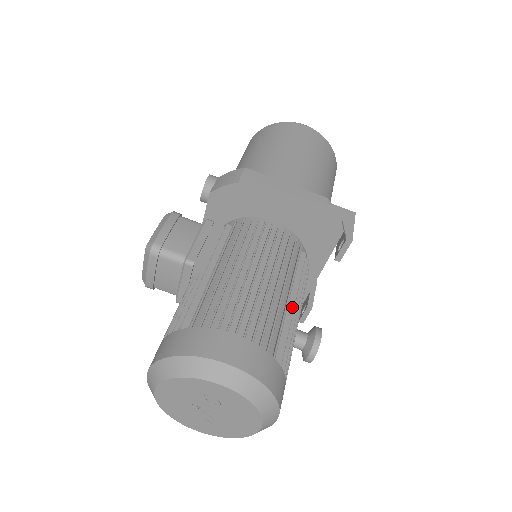
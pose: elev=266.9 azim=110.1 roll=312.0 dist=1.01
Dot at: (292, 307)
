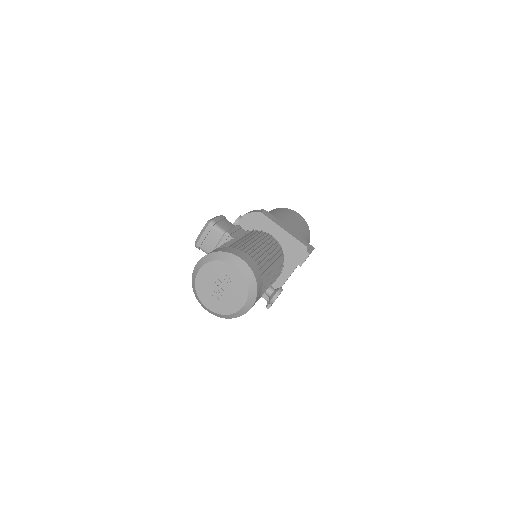
Dot at: (272, 268)
